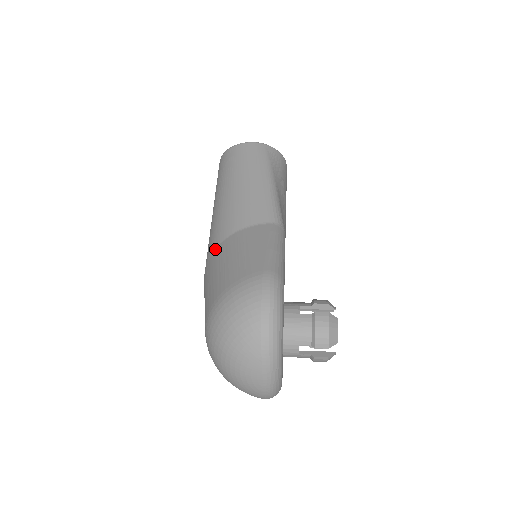
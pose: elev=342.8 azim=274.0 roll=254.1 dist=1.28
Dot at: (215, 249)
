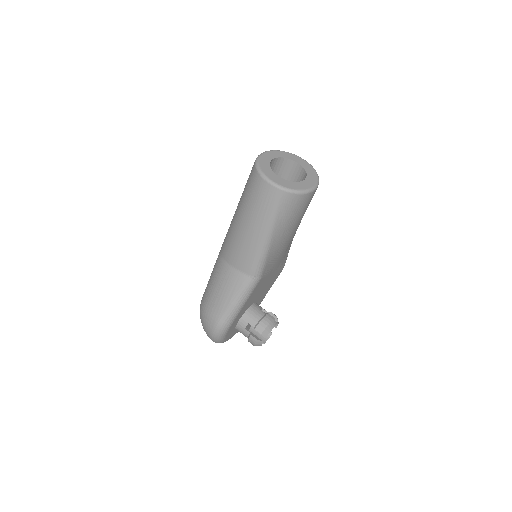
Dot at: (220, 256)
